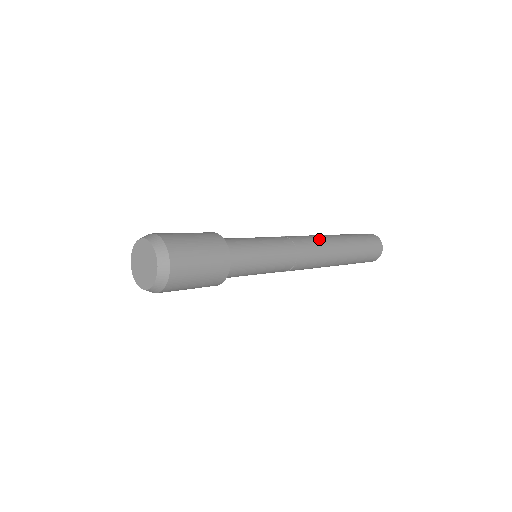
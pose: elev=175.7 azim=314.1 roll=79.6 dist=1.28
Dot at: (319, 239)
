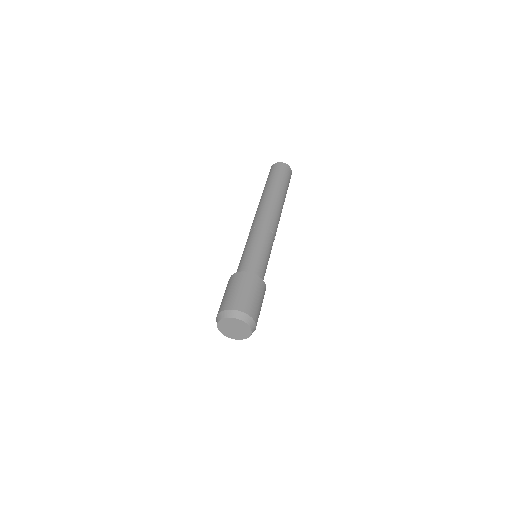
Dot at: (266, 207)
